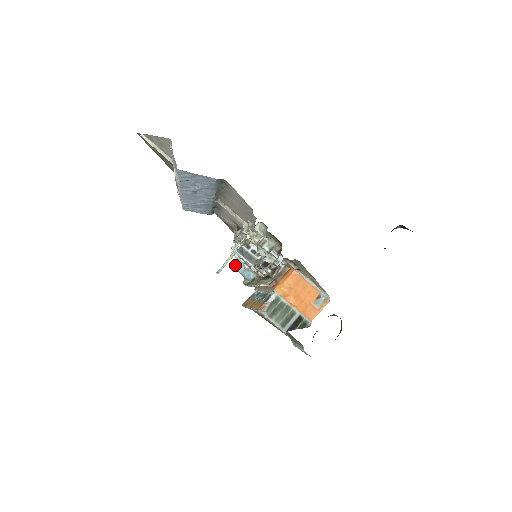
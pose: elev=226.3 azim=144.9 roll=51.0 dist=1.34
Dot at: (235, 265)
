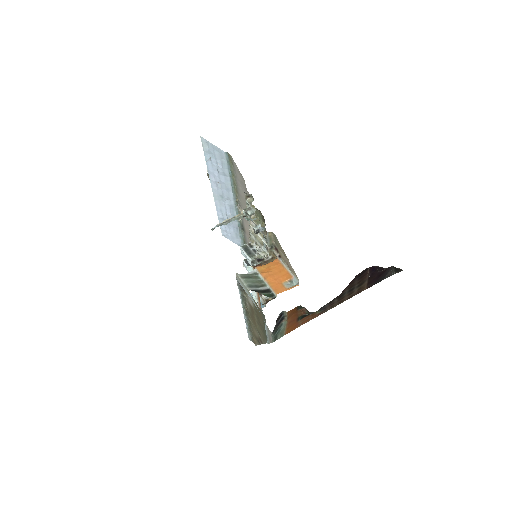
Dot at: (251, 295)
